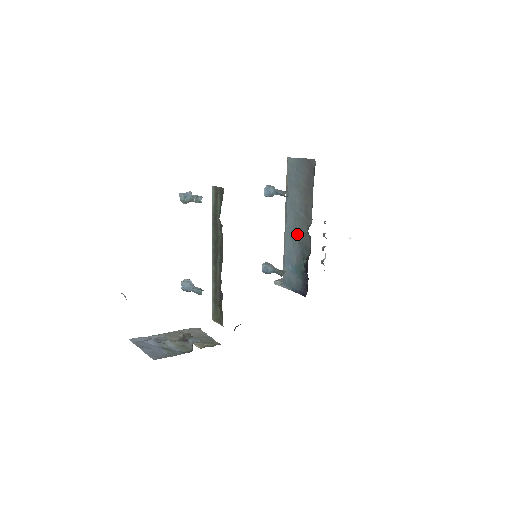
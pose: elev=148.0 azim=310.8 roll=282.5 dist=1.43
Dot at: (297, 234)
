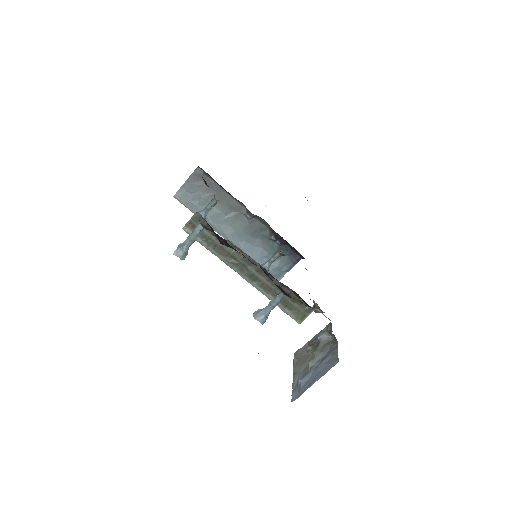
Dot at: (244, 232)
